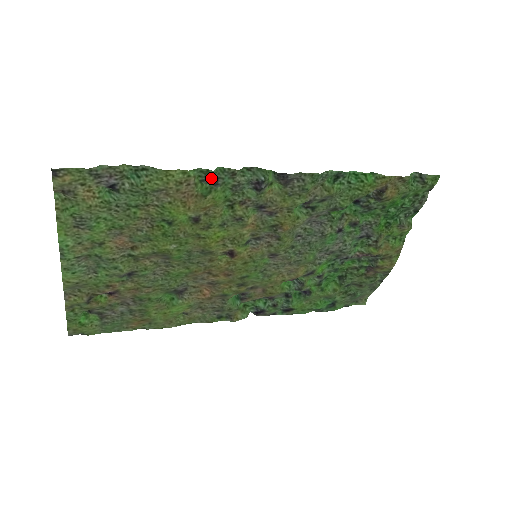
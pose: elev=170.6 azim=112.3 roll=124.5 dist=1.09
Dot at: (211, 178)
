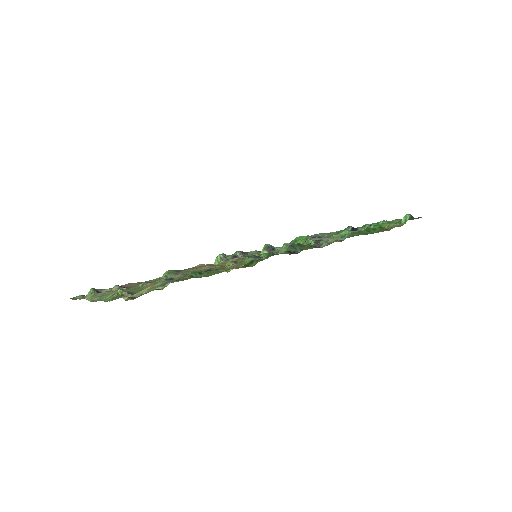
Dot at: (259, 258)
